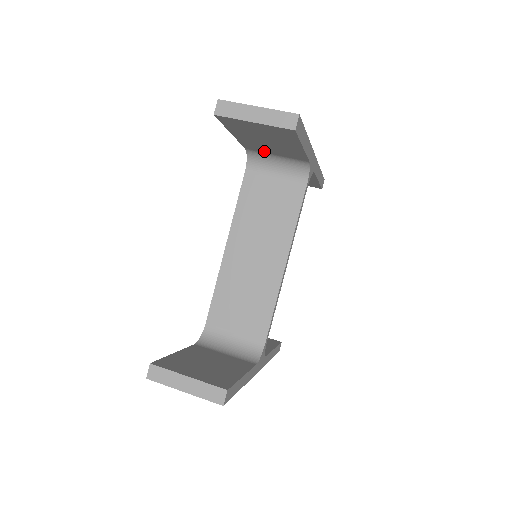
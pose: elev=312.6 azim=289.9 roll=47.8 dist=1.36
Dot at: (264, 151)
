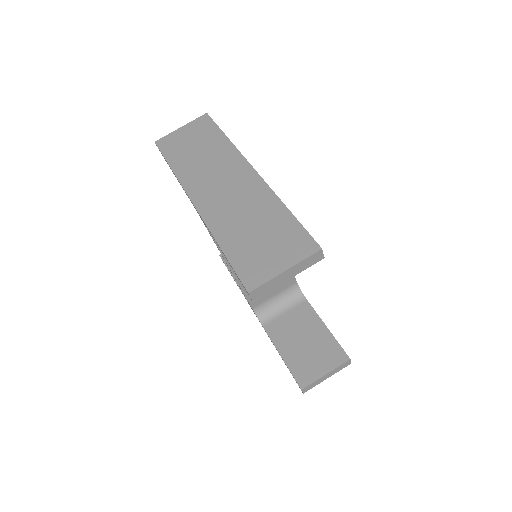
Dot at: occluded
